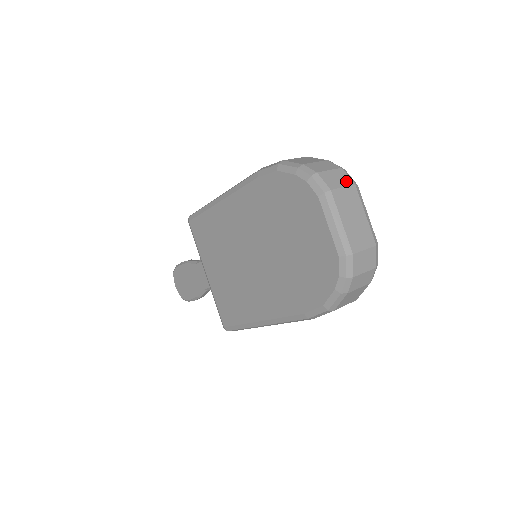
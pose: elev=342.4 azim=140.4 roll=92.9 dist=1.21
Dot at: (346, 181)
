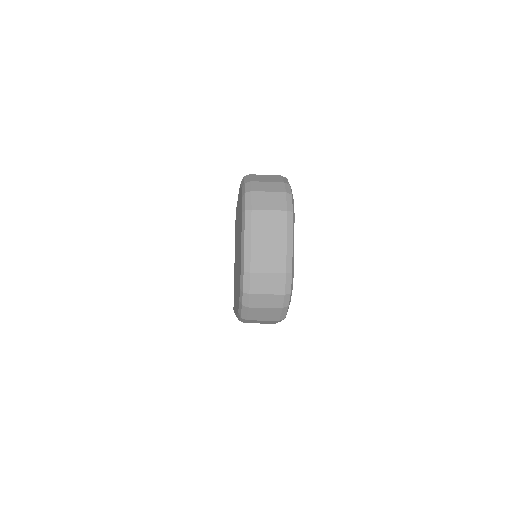
Dot at: (278, 205)
